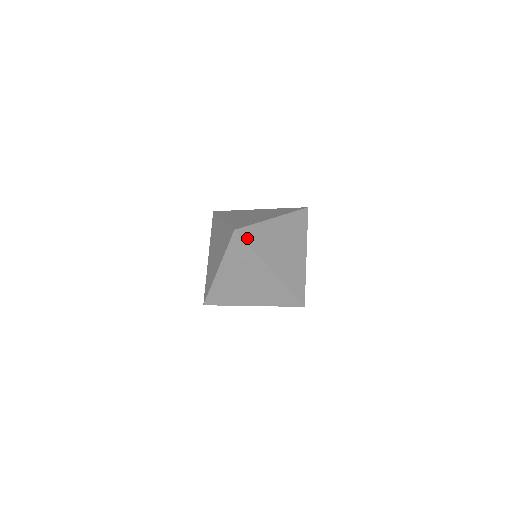
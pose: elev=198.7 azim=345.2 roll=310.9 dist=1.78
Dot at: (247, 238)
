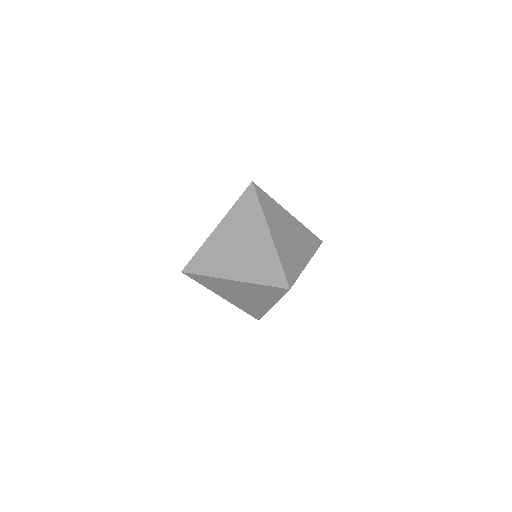
Dot at: (196, 269)
